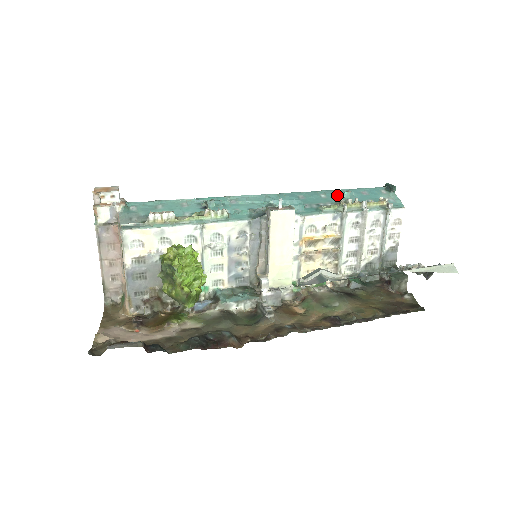
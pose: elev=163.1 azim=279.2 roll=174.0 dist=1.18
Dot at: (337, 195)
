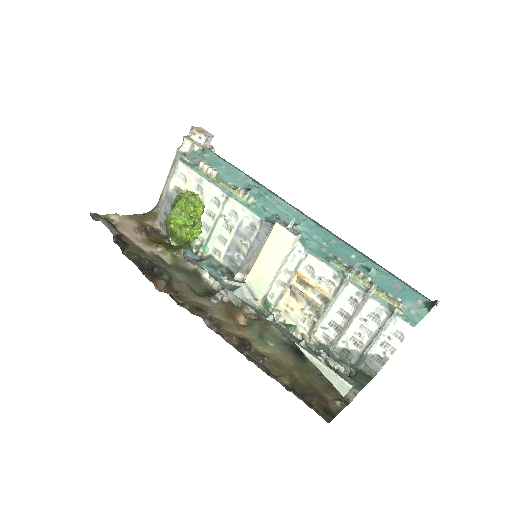
Dot at: (367, 266)
